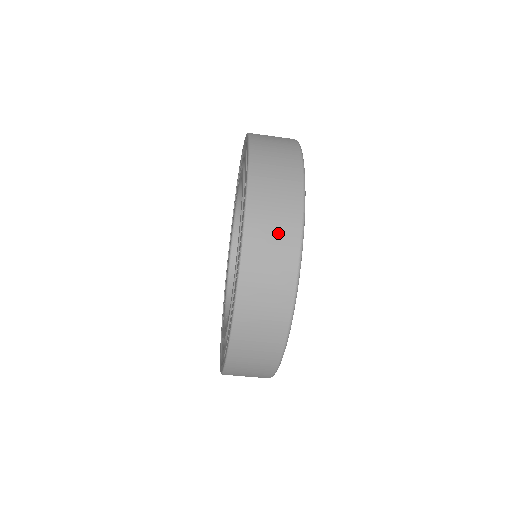
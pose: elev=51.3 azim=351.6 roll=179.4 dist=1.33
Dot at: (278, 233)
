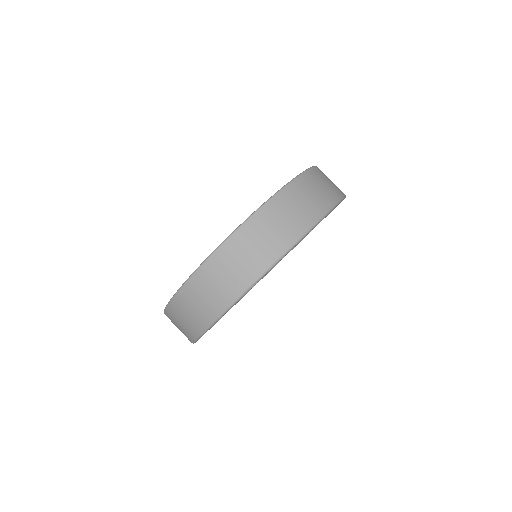
Dot at: (316, 196)
